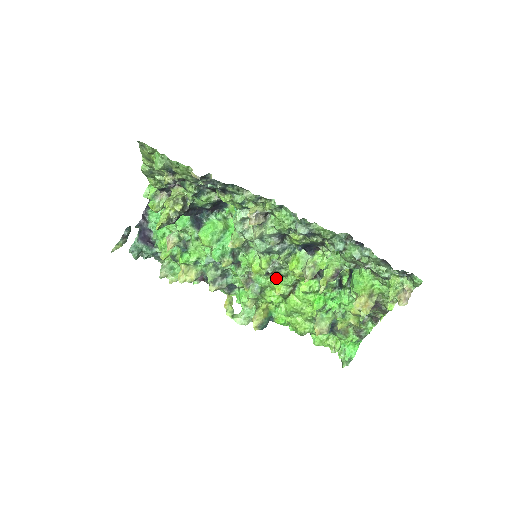
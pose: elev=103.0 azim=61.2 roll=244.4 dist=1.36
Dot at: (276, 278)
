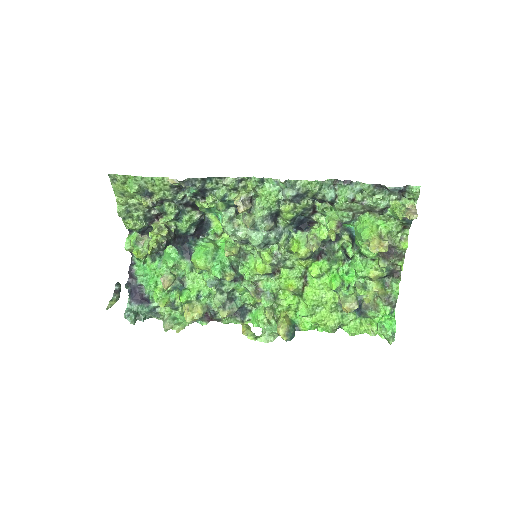
Dot at: (284, 274)
